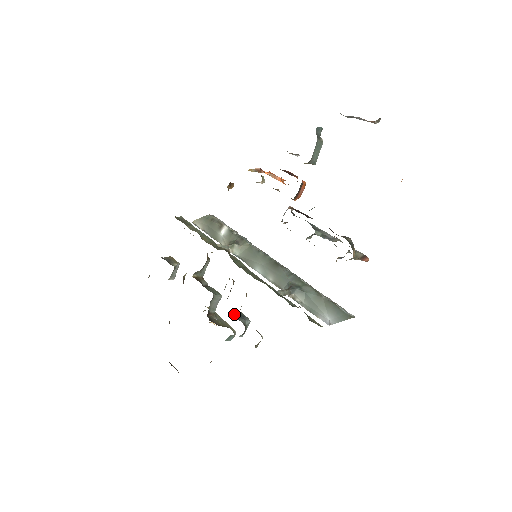
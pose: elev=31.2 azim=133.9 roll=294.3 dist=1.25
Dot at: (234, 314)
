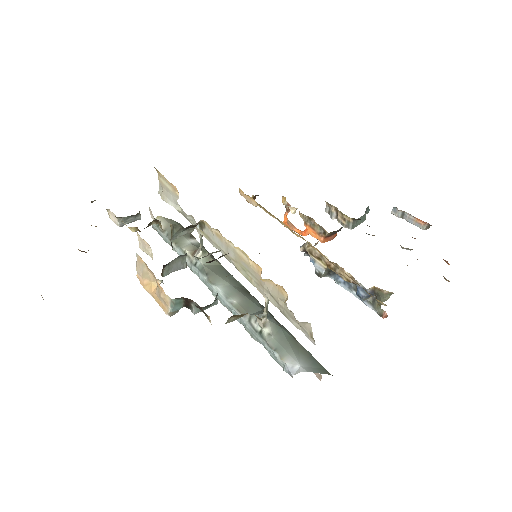
Dot at: occluded
